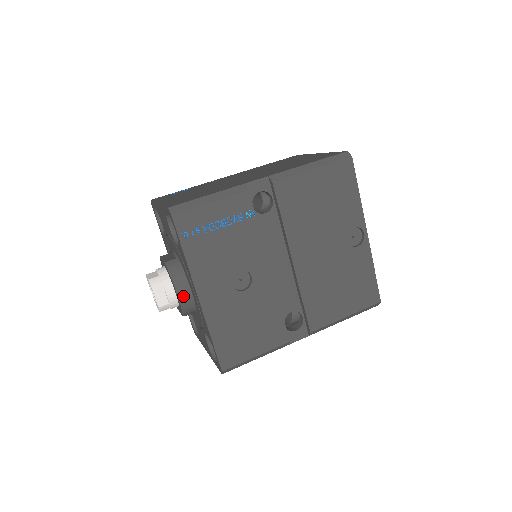
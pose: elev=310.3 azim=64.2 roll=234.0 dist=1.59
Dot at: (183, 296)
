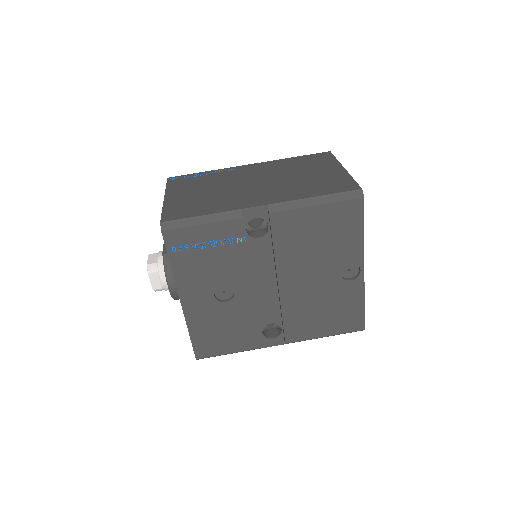
Dot at: (173, 289)
